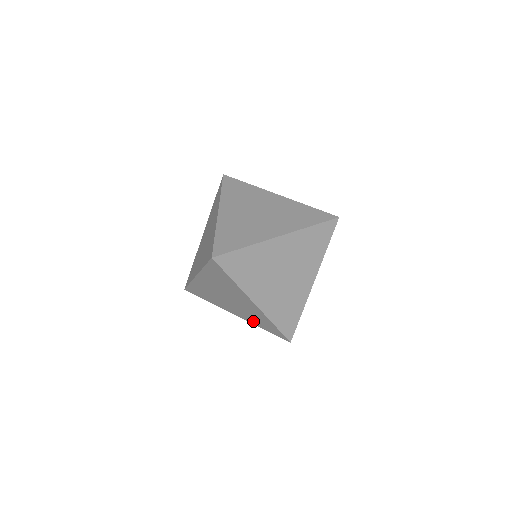
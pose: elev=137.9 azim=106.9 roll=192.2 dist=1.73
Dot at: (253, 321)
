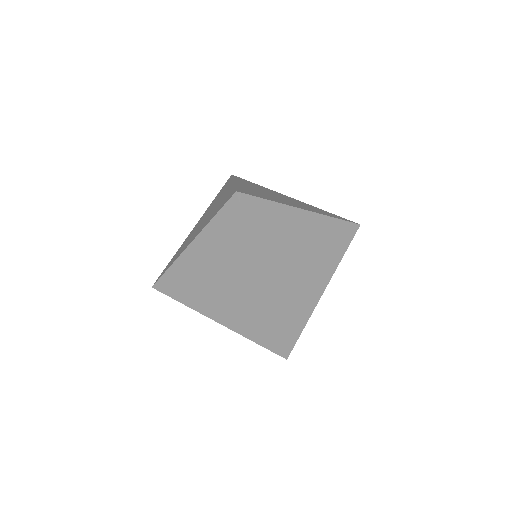
Dot at: occluded
